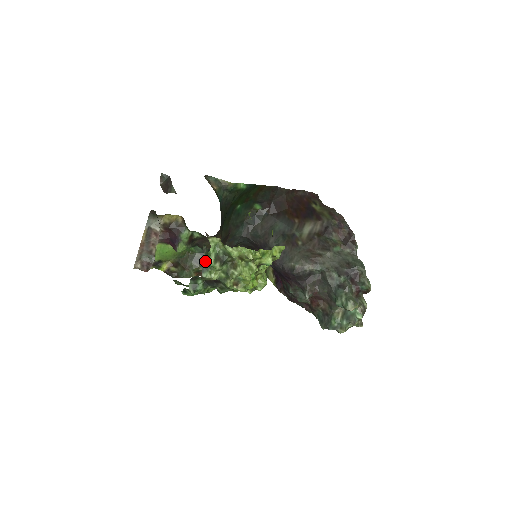
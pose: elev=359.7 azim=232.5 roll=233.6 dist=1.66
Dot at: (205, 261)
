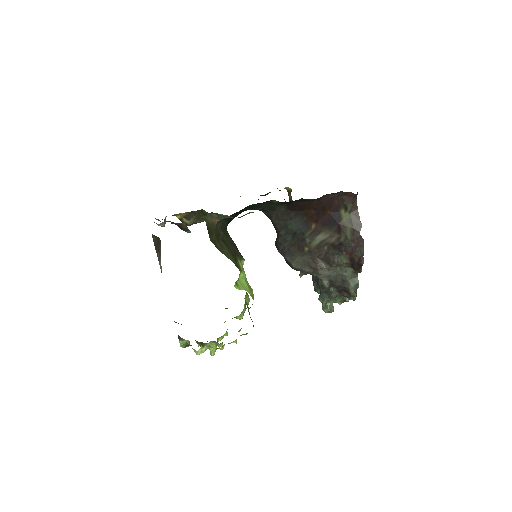
Dot at: occluded
